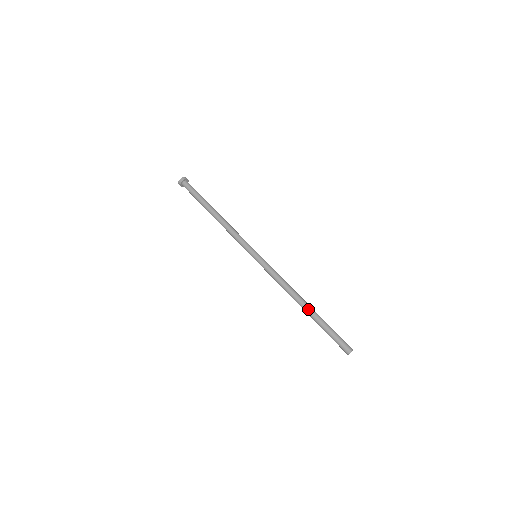
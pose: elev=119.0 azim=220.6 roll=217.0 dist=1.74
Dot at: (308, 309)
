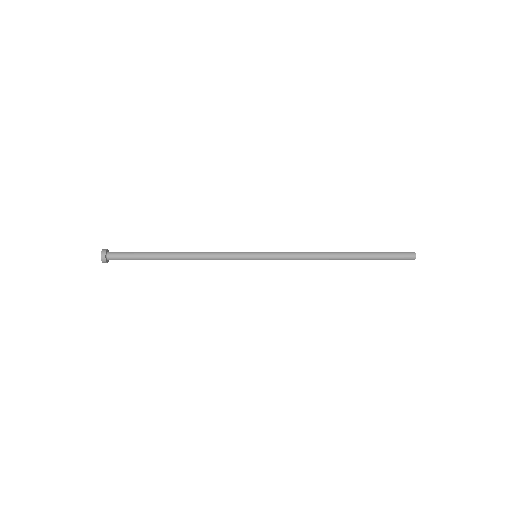
Dot at: (348, 252)
